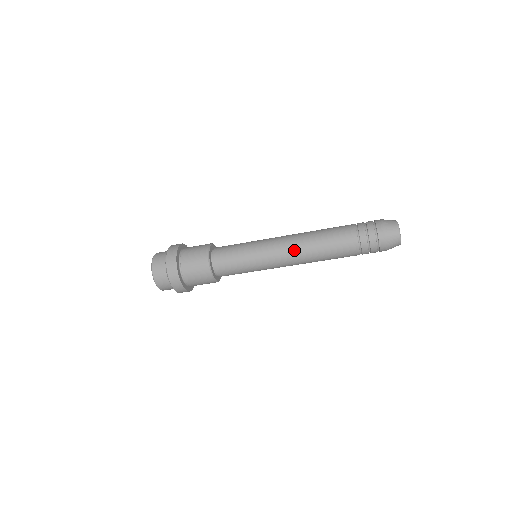
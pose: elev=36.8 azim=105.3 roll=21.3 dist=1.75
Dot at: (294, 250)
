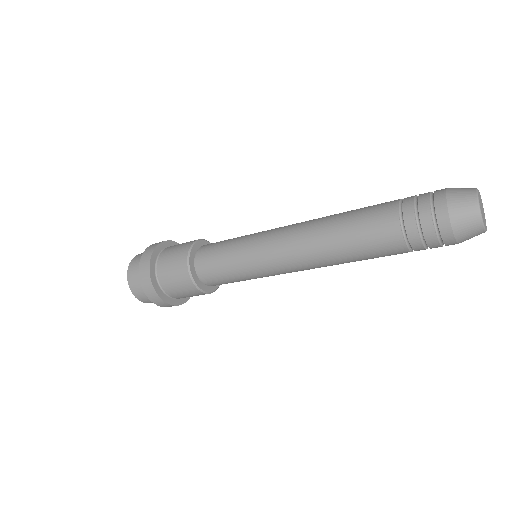
Dot at: (299, 238)
